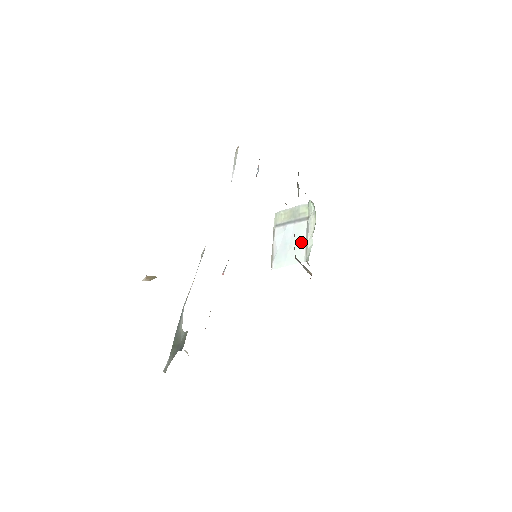
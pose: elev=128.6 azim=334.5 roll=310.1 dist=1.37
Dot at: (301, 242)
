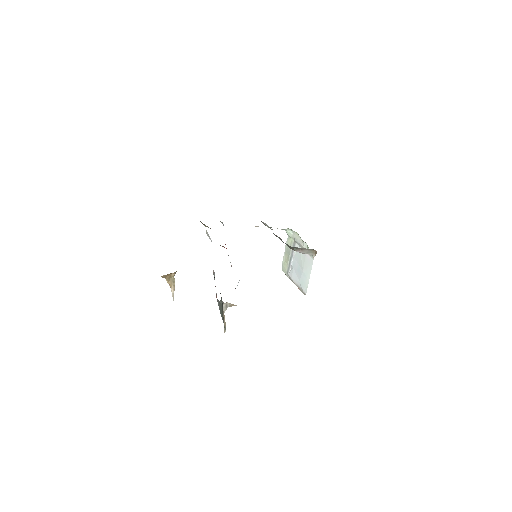
Dot at: (303, 256)
